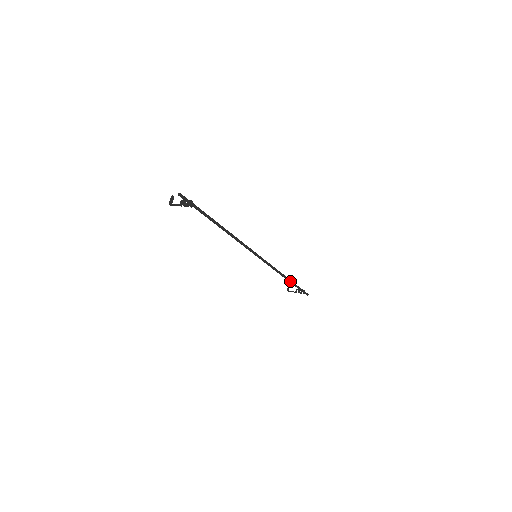
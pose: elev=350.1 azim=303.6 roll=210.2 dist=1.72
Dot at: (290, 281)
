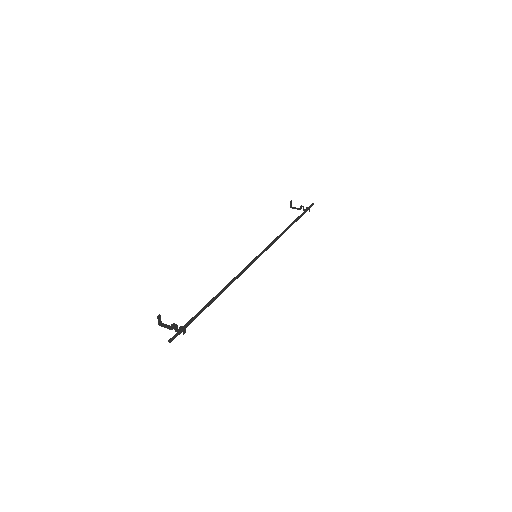
Dot at: occluded
